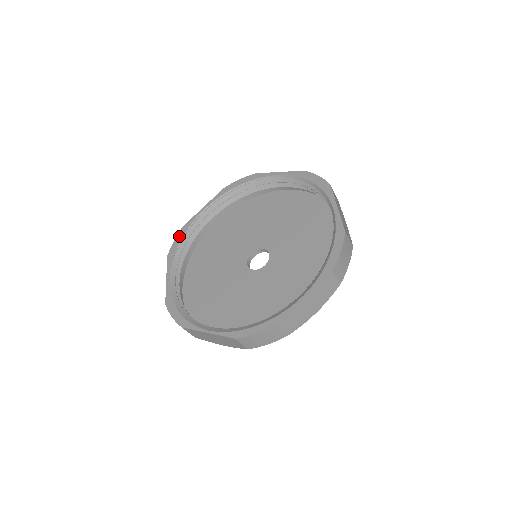
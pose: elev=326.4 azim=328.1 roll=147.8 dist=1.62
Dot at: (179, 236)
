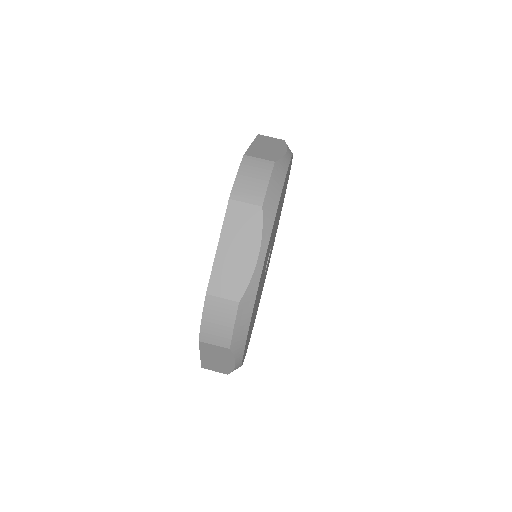
Dot at: occluded
